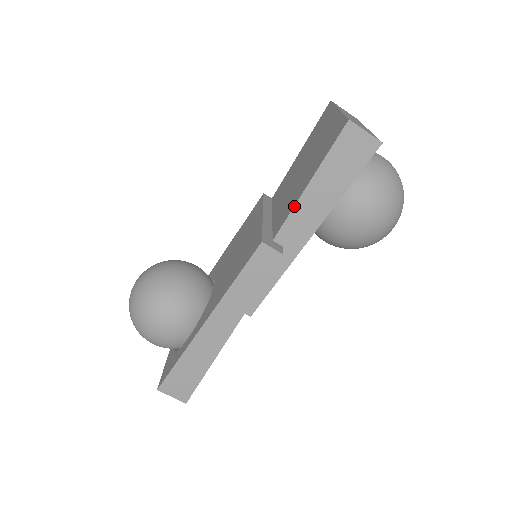
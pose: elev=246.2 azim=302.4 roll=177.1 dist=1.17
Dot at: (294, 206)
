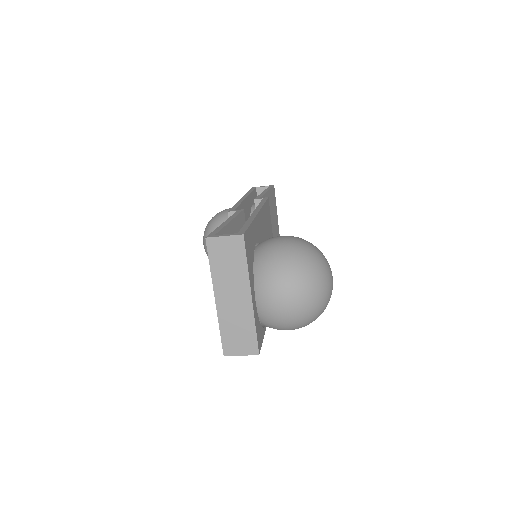
Dot at: occluded
